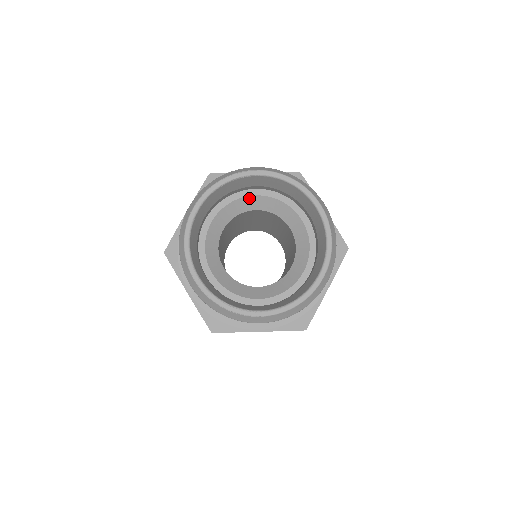
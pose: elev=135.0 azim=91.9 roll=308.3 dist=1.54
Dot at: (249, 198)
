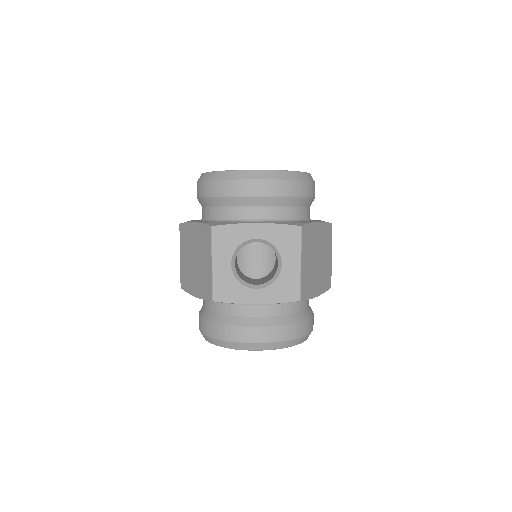
Dot at: occluded
